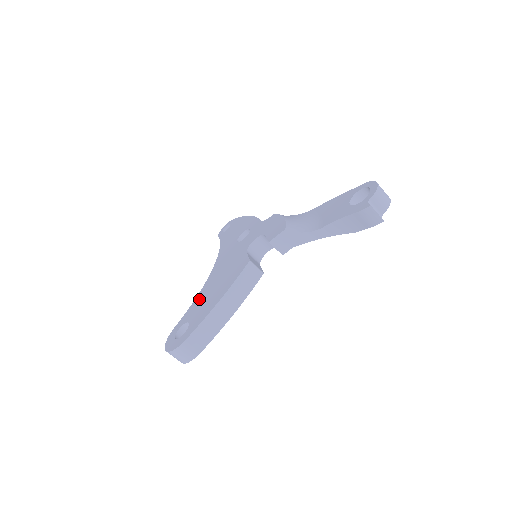
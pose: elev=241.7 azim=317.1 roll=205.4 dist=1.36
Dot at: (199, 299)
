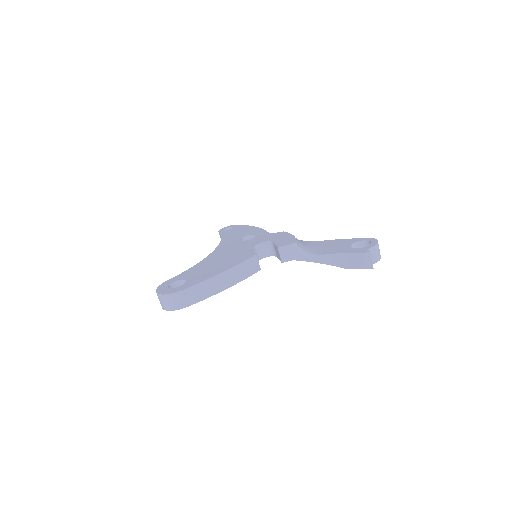
Dot at: (198, 267)
